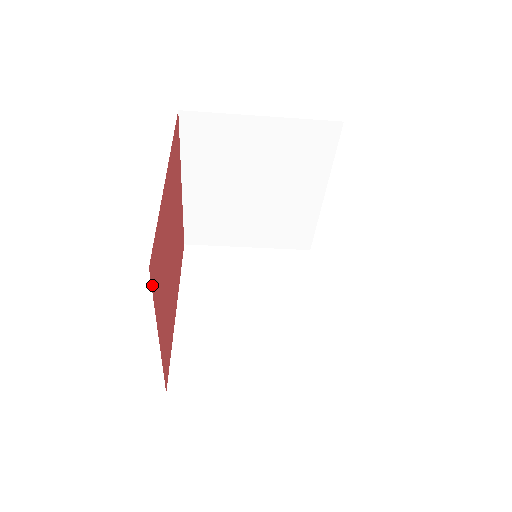
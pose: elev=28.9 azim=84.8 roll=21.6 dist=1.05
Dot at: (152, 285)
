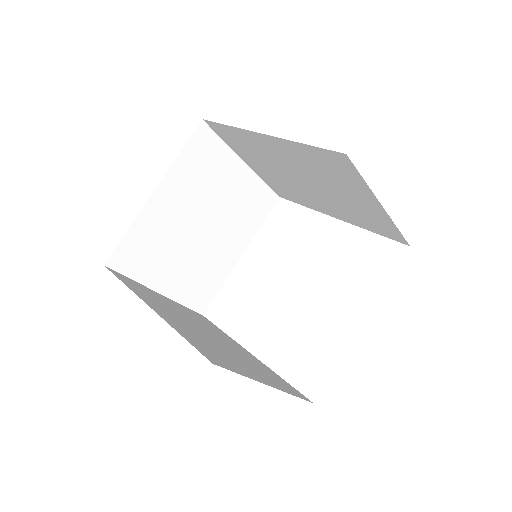
Dot at: occluded
